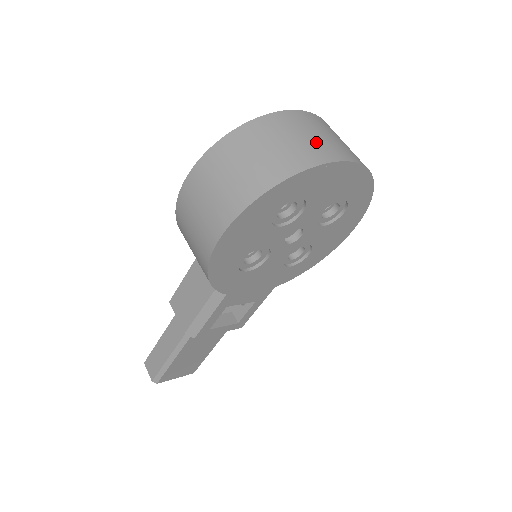
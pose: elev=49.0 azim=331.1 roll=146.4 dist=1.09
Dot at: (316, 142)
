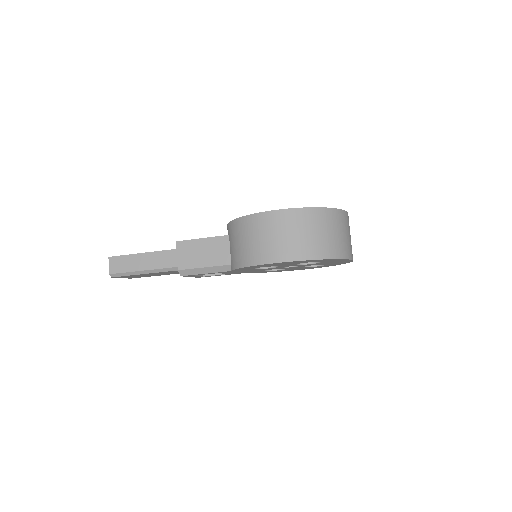
Dot at: (348, 242)
